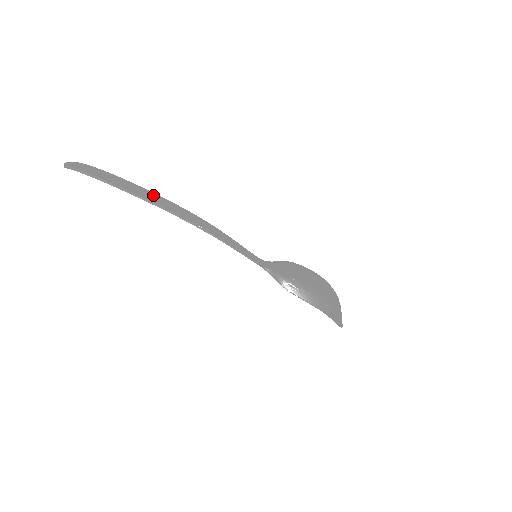
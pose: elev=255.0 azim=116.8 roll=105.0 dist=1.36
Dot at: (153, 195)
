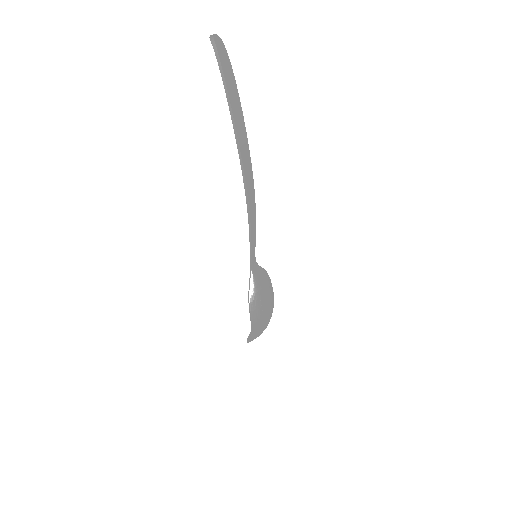
Dot at: (246, 142)
